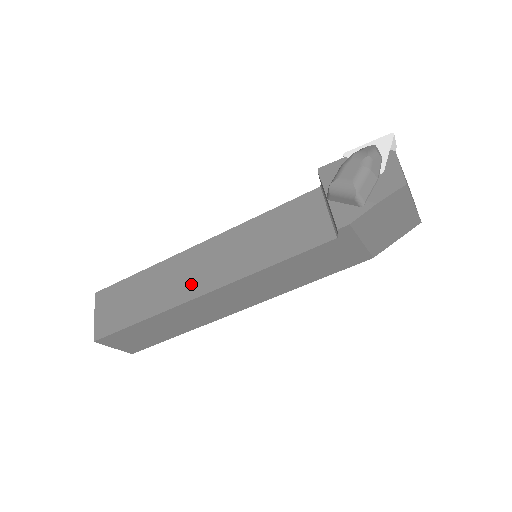
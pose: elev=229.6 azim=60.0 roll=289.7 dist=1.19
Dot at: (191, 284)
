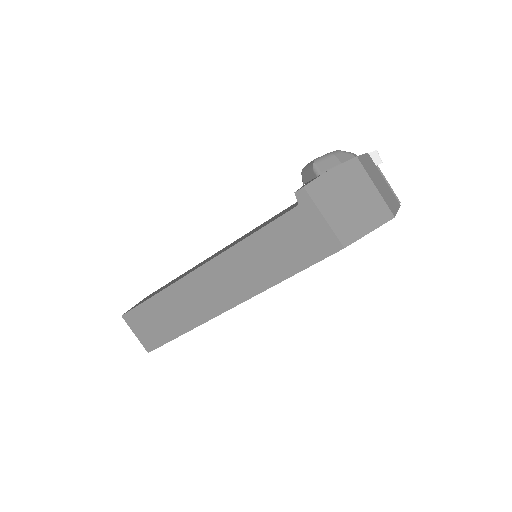
Dot at: occluded
